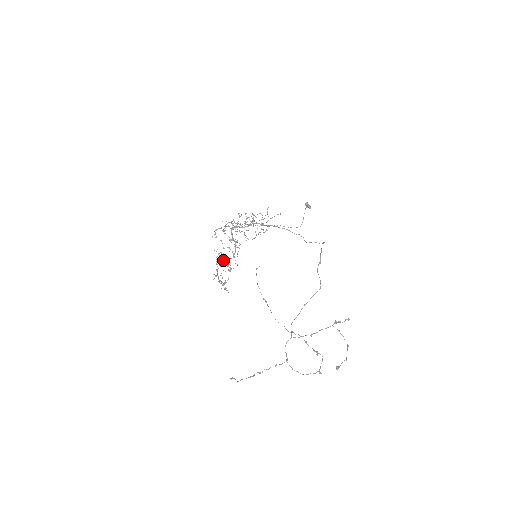
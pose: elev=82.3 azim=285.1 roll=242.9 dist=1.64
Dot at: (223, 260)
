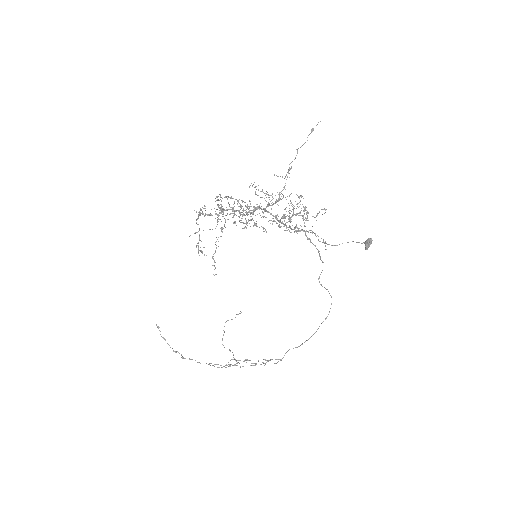
Dot at: occluded
